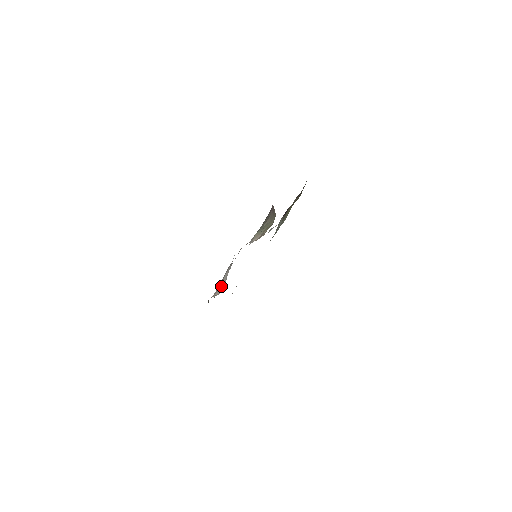
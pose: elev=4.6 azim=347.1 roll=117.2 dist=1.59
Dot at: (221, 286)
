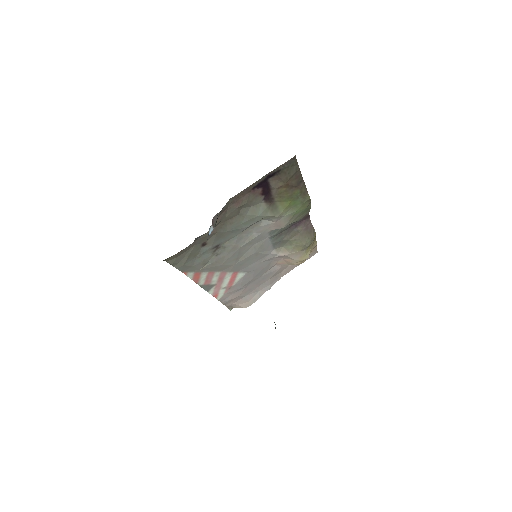
Dot at: (249, 300)
